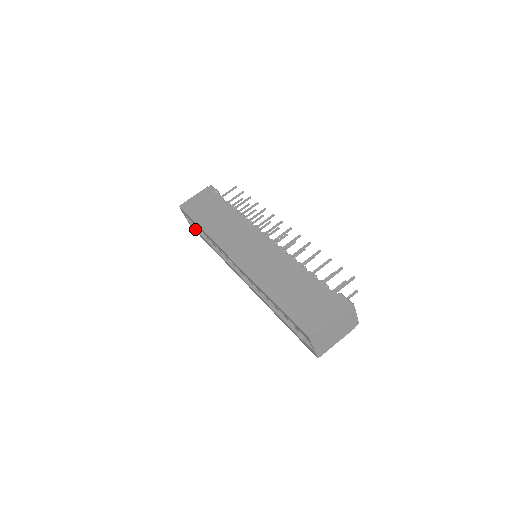
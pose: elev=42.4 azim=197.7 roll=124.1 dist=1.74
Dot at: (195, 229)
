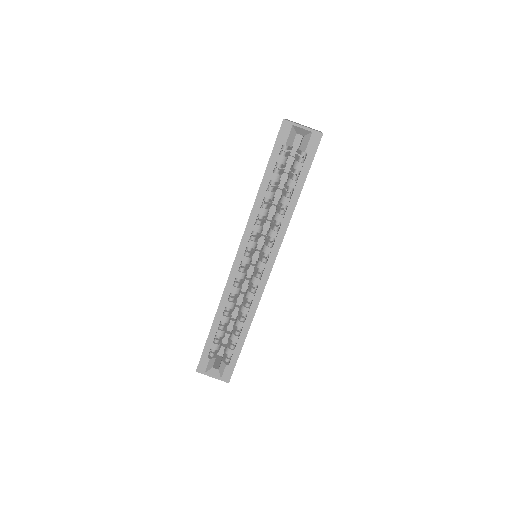
Dot at: (228, 366)
